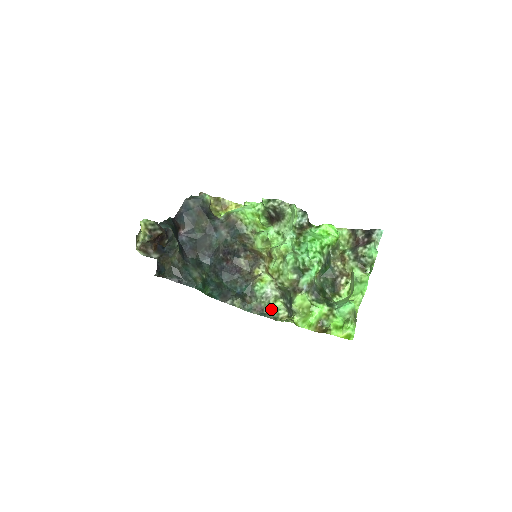
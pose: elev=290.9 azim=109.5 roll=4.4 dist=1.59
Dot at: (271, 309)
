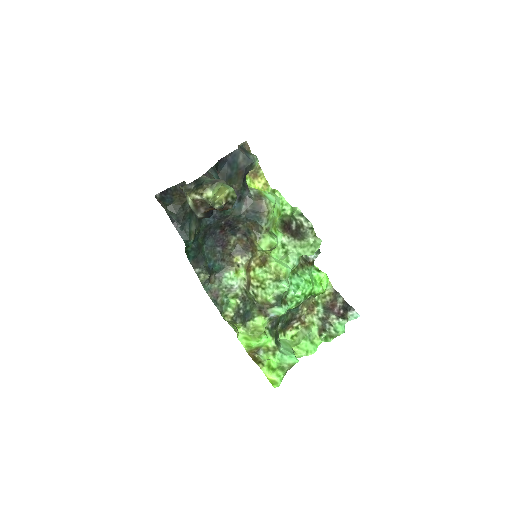
Dot at: (224, 301)
